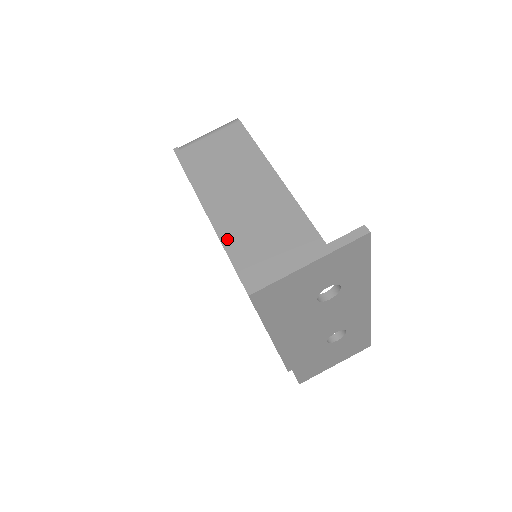
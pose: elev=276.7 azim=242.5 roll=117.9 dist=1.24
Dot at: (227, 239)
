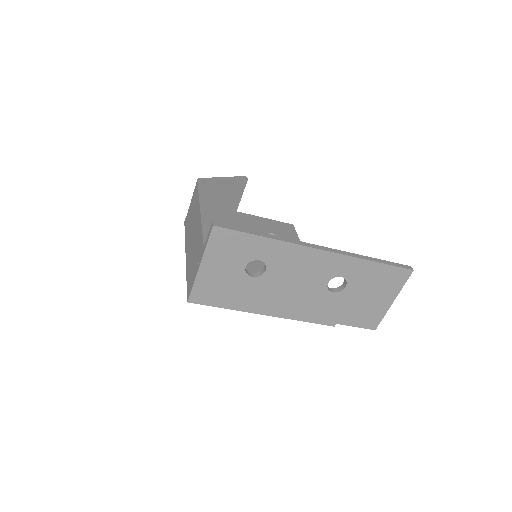
Dot at: (187, 269)
